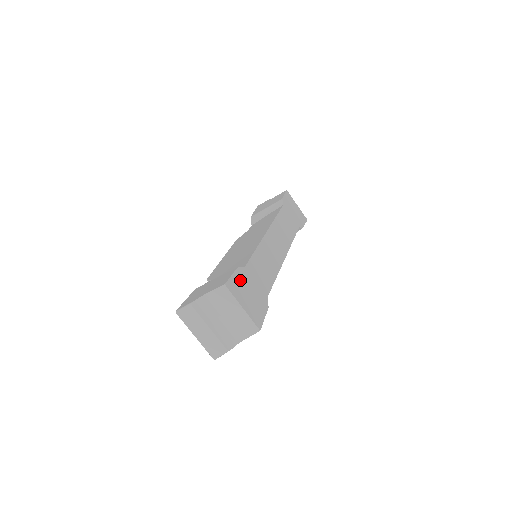
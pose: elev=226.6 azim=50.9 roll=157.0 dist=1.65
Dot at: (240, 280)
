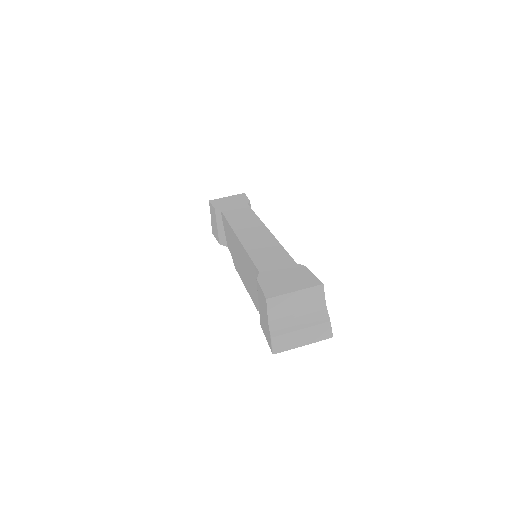
Dot at: (269, 282)
